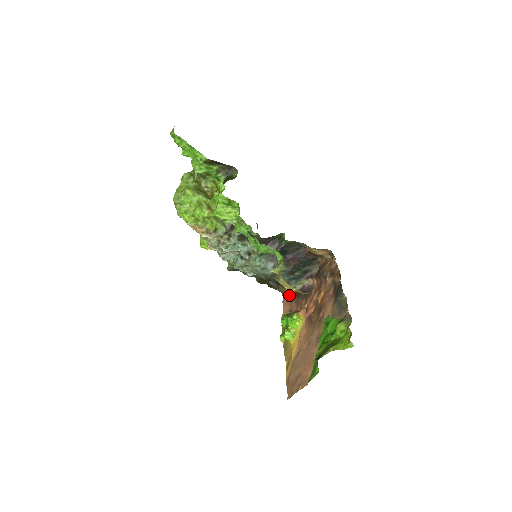
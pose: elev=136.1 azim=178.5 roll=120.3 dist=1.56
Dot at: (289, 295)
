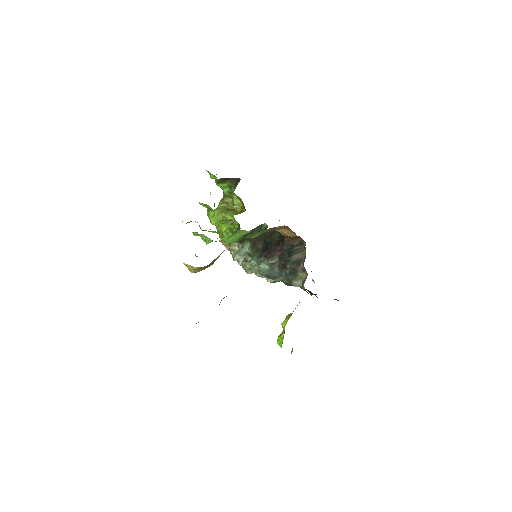
Dot at: occluded
